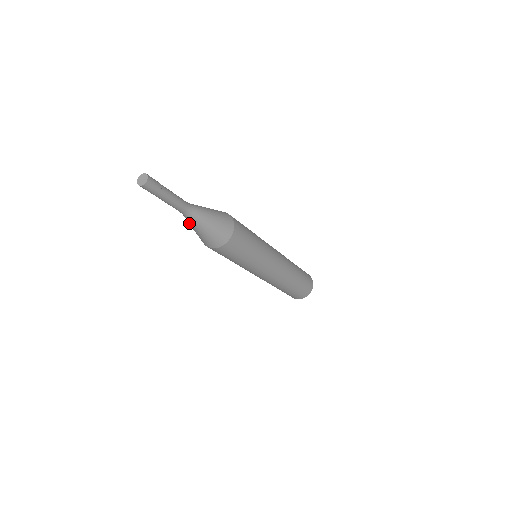
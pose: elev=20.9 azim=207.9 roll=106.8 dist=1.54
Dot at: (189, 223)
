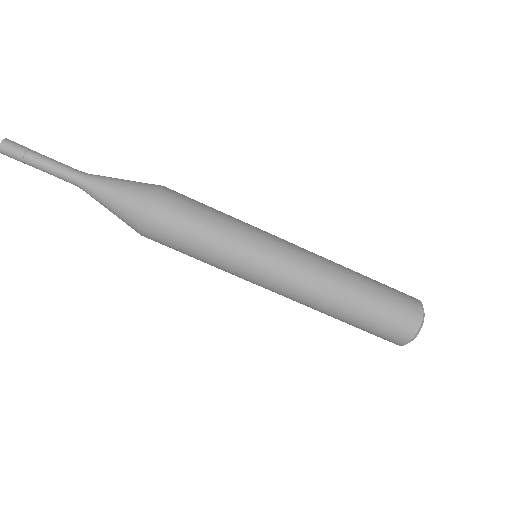
Dot at: occluded
